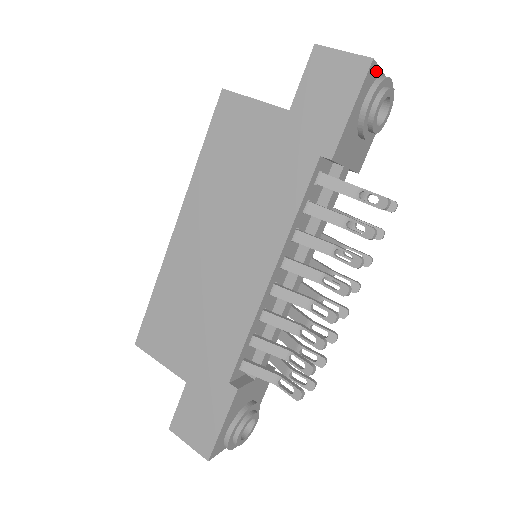
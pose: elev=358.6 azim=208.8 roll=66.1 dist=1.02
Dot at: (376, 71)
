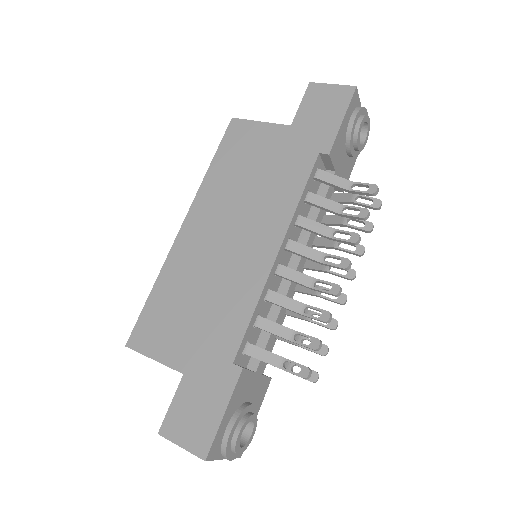
Dot at: (357, 100)
